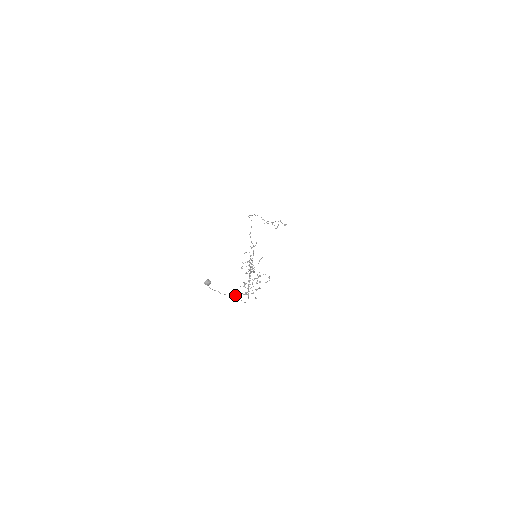
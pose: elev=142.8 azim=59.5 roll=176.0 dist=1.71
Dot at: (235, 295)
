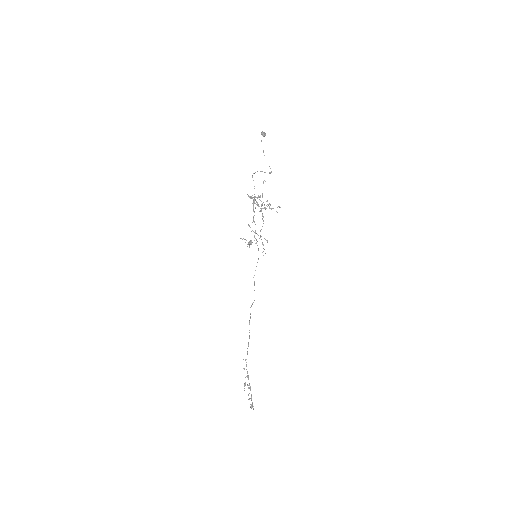
Dot at: occluded
